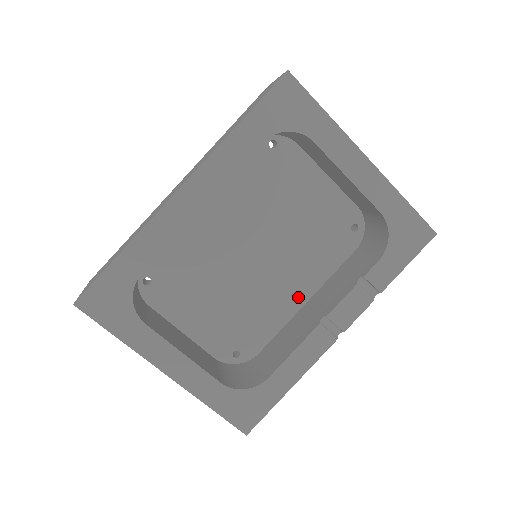
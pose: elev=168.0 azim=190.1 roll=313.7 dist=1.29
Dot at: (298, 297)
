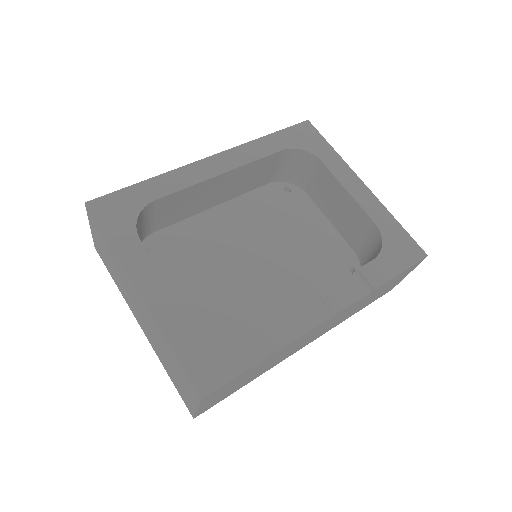
Dot at: occluded
